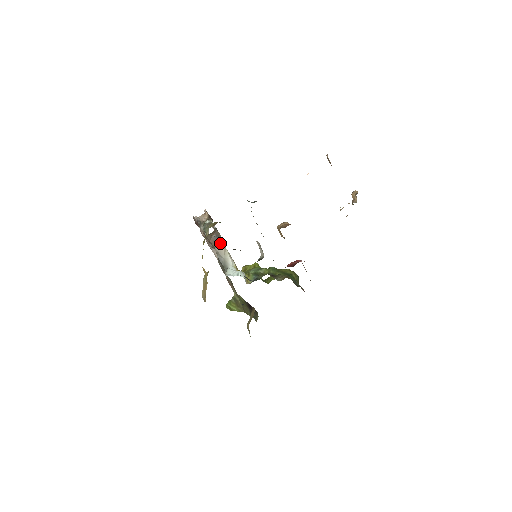
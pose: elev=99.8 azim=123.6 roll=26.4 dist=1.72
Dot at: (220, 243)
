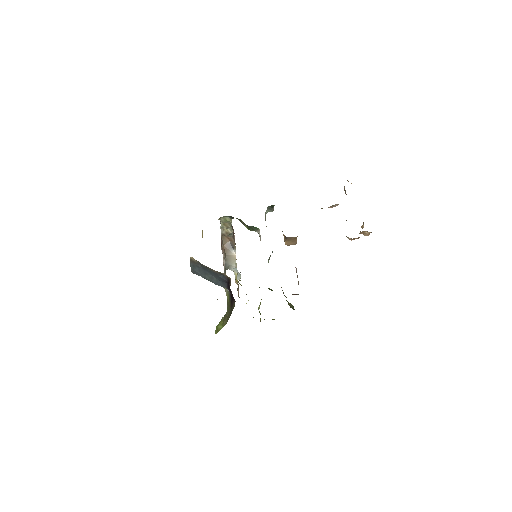
Dot at: (232, 252)
